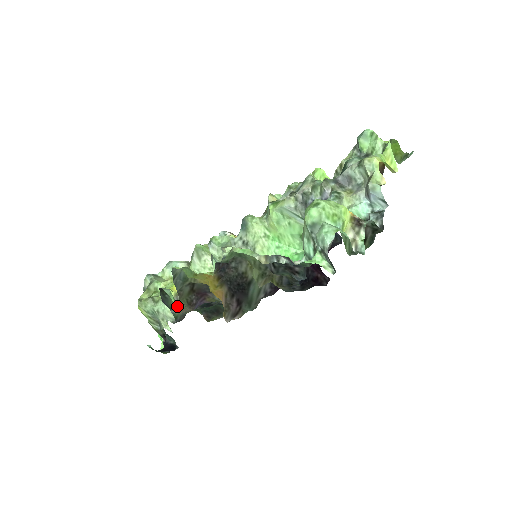
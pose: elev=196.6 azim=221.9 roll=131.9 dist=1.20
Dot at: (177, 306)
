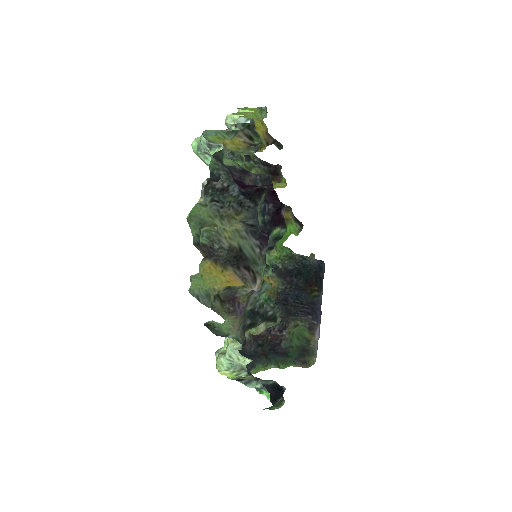
Dot at: (228, 328)
